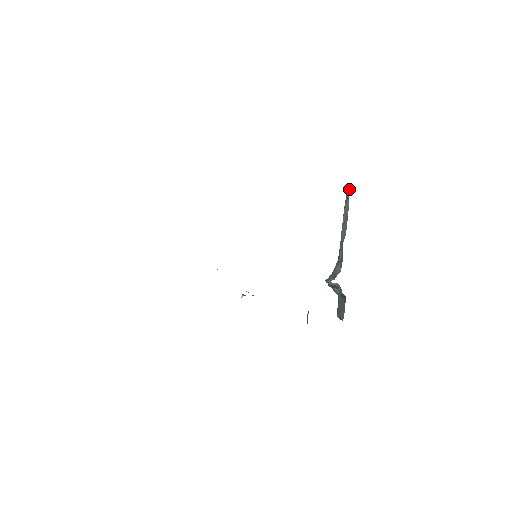
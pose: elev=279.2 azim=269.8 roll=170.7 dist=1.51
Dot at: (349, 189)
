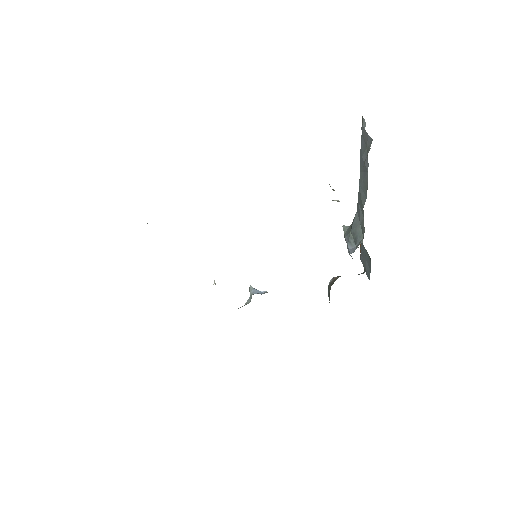
Dot at: (367, 135)
